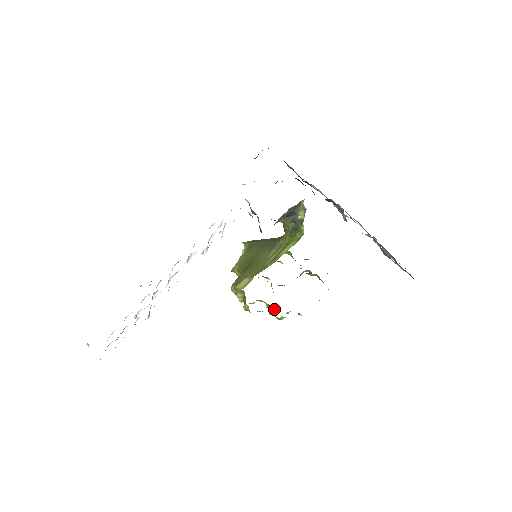
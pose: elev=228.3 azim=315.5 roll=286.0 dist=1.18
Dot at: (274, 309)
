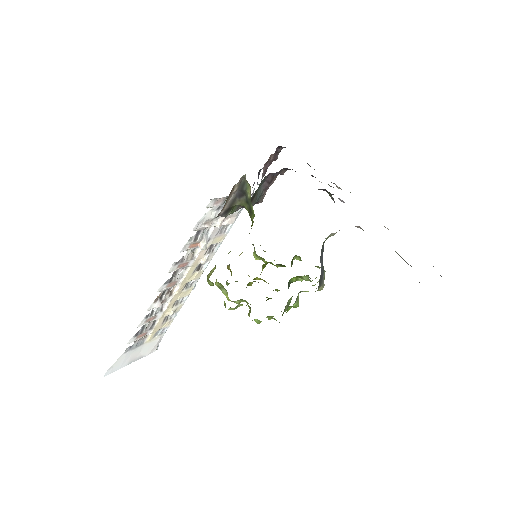
Dot at: (250, 309)
